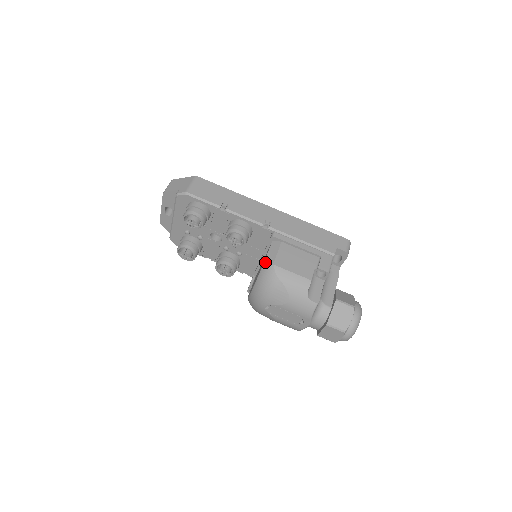
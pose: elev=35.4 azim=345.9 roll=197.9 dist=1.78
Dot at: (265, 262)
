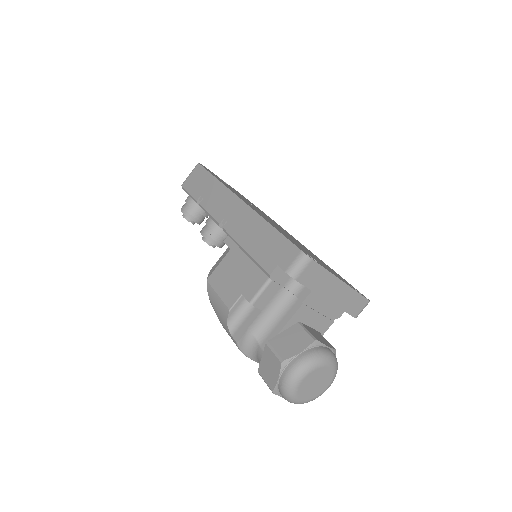
Dot at: occluded
